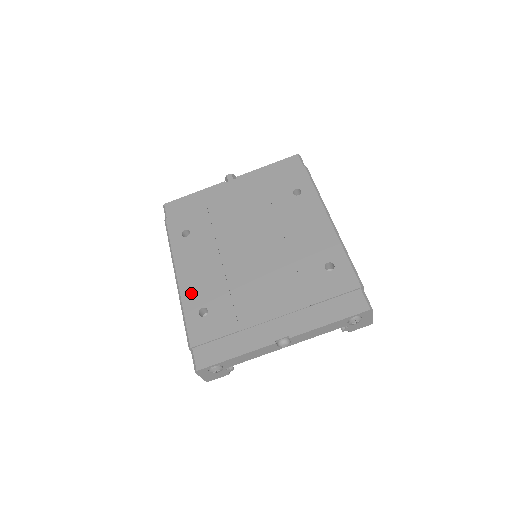
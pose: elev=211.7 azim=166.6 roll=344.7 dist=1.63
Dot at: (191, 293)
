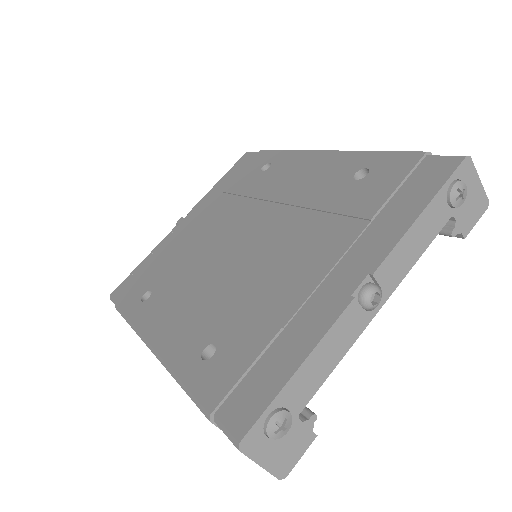
Dot at: (179, 345)
